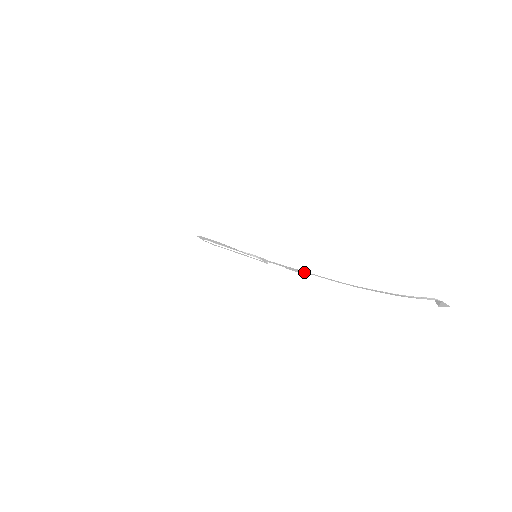
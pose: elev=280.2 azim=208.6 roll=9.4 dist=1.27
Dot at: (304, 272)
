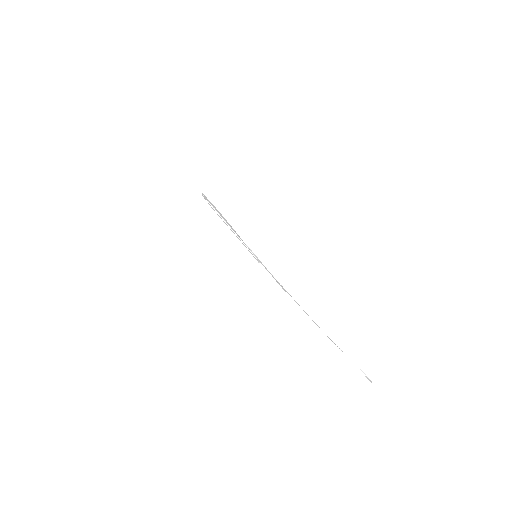
Dot at: (288, 293)
